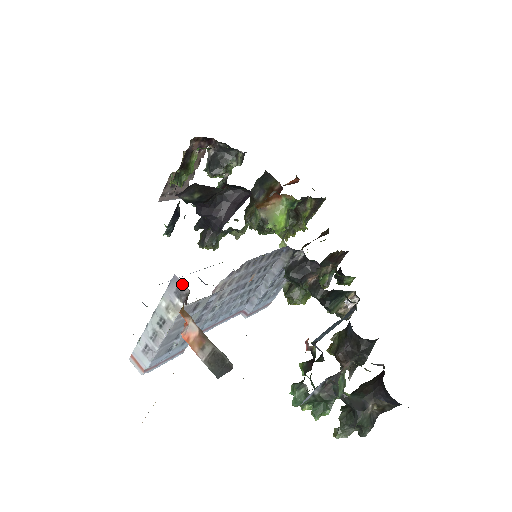
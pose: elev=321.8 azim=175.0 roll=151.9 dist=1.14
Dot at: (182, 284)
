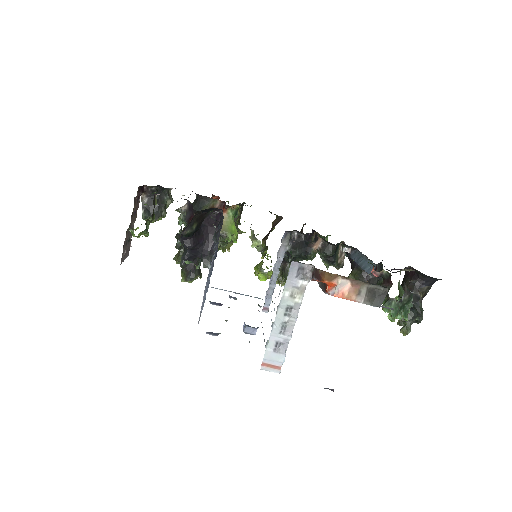
Dot at: (301, 266)
